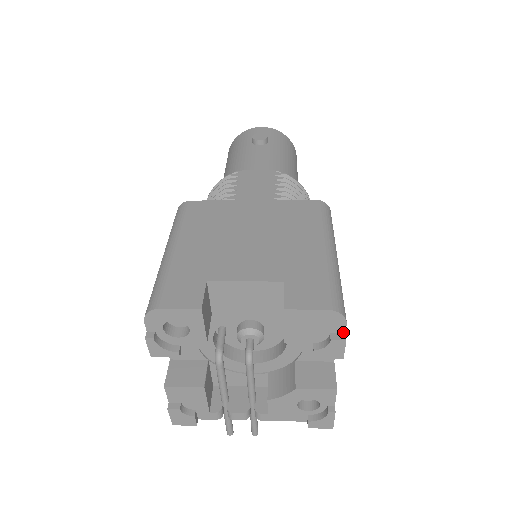
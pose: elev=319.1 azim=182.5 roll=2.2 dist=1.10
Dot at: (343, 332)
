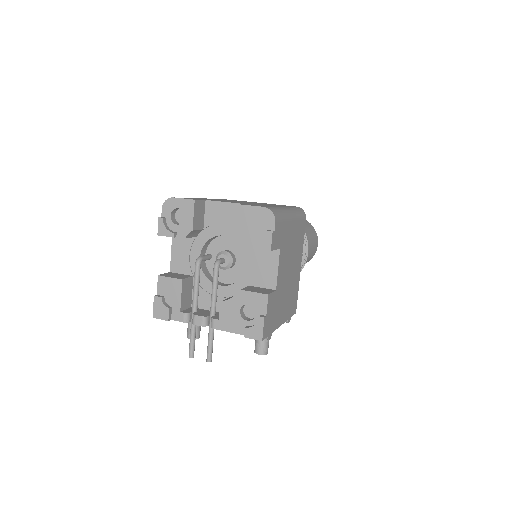
Dot at: (273, 230)
